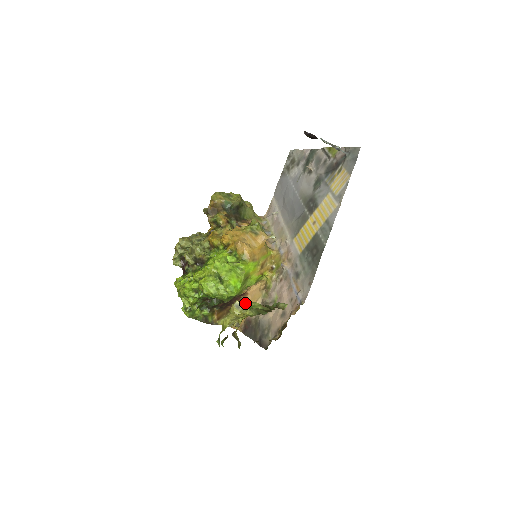
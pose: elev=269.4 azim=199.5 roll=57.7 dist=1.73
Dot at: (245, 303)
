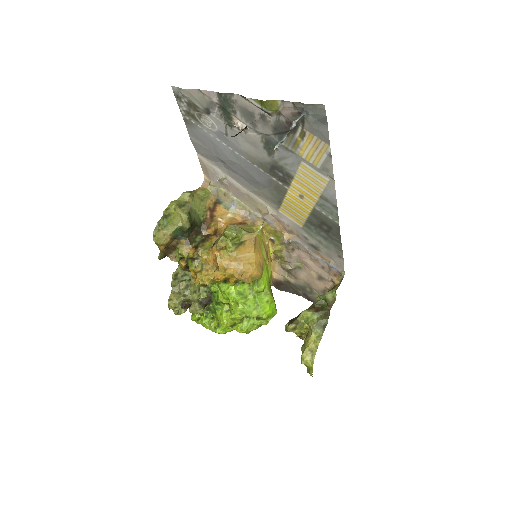
Dot at: occluded
